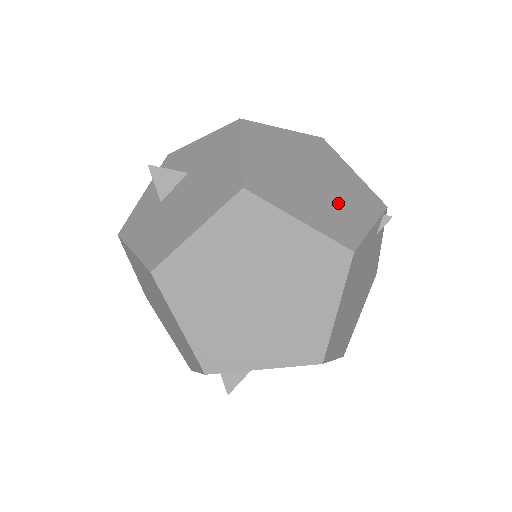
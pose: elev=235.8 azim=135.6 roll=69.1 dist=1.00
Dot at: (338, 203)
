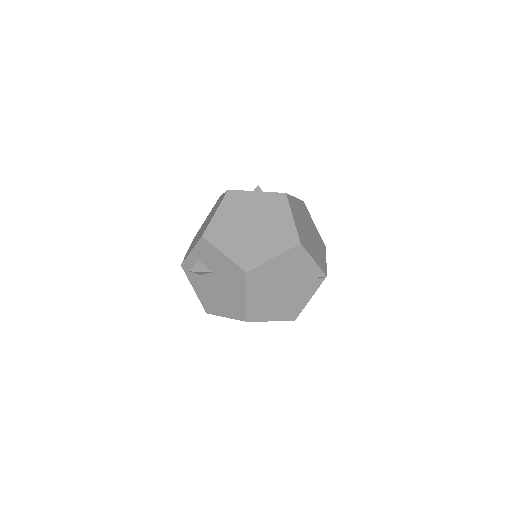
Dot at: (310, 243)
